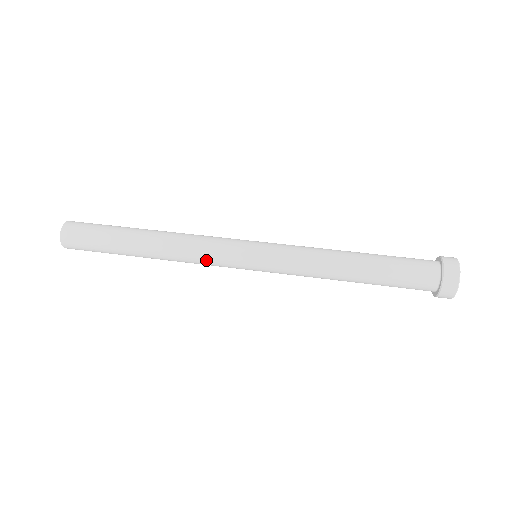
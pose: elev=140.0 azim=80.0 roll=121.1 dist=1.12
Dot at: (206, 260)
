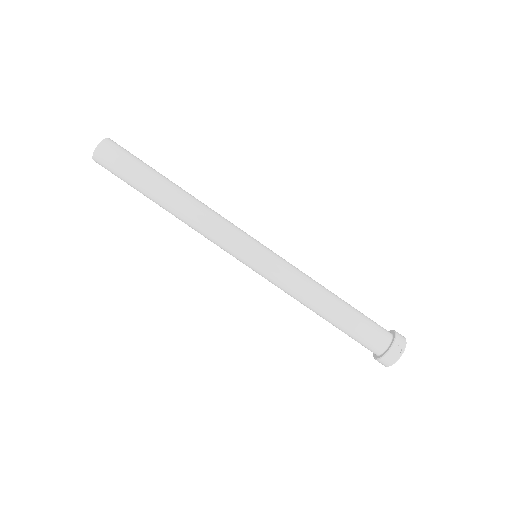
Dot at: occluded
